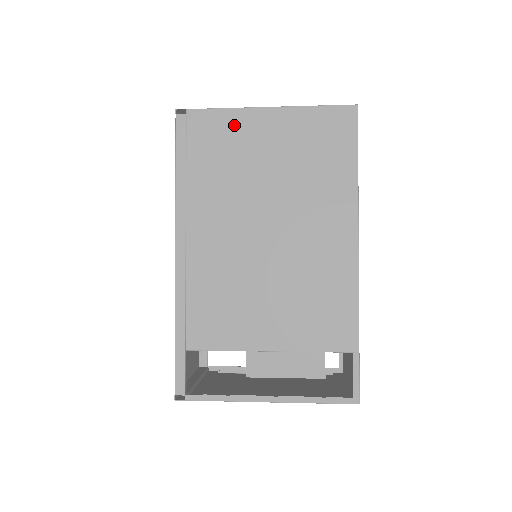
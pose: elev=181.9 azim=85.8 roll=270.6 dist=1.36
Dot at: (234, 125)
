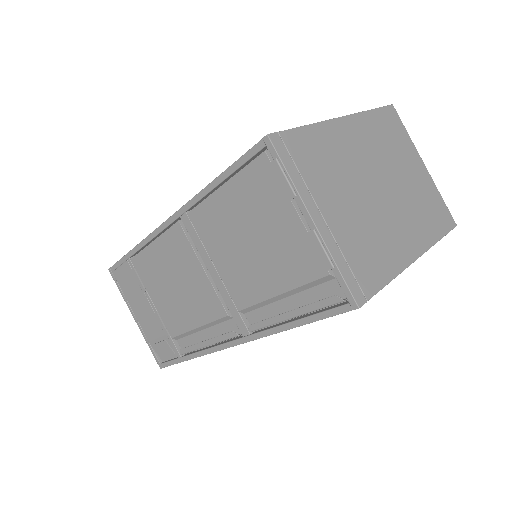
Dot at: occluded
